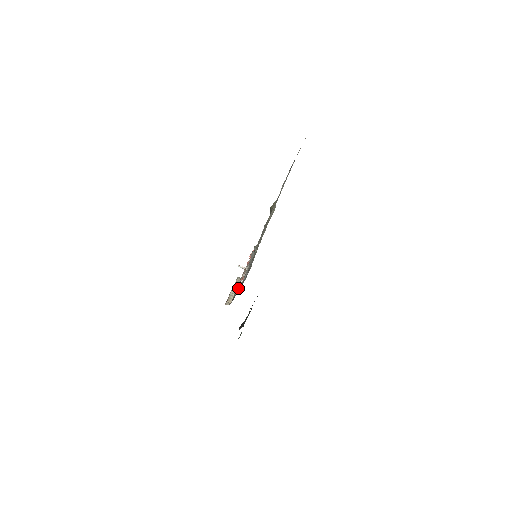
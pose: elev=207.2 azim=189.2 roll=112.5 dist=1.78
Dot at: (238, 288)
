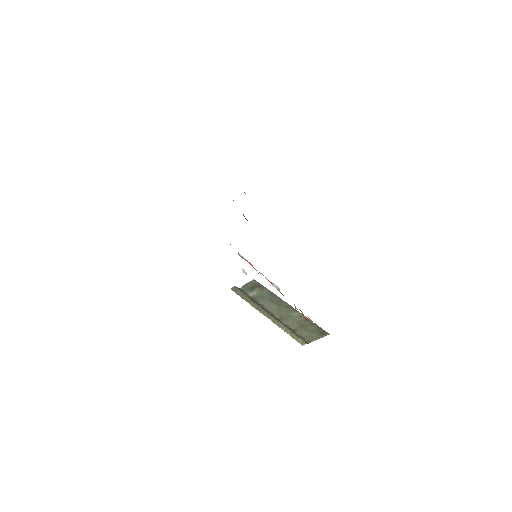
Dot at: occluded
